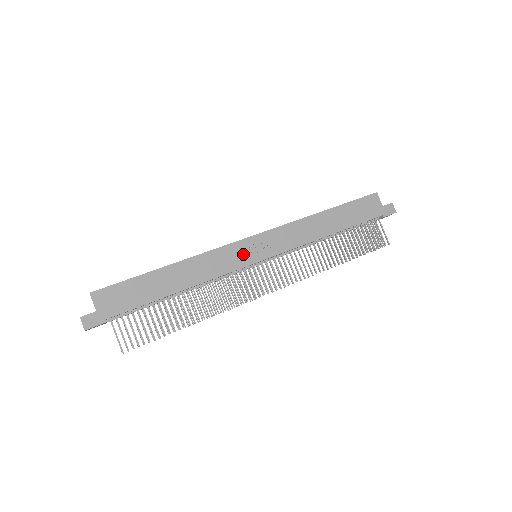
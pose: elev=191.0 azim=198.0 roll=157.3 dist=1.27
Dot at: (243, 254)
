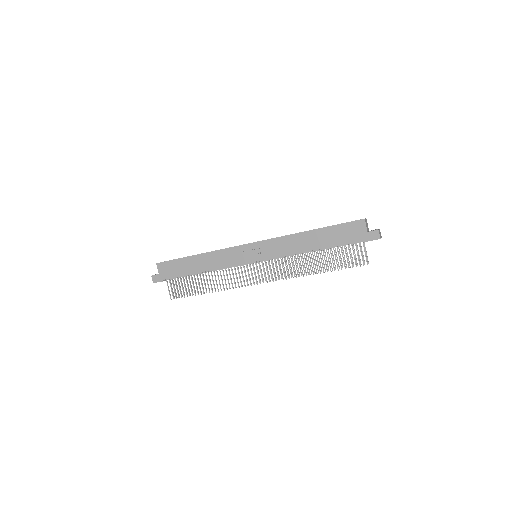
Dot at: (243, 255)
